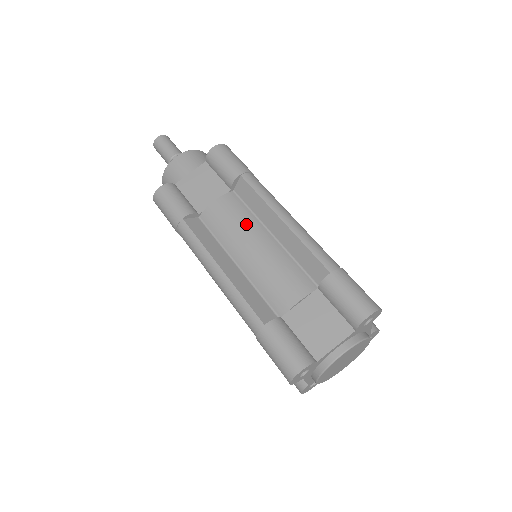
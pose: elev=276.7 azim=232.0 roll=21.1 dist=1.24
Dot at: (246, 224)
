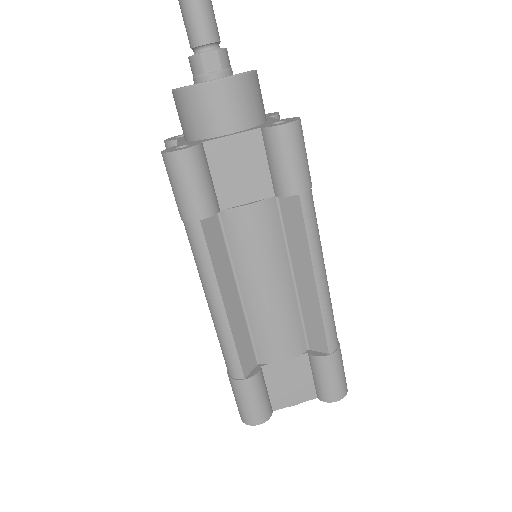
Dot at: (273, 256)
